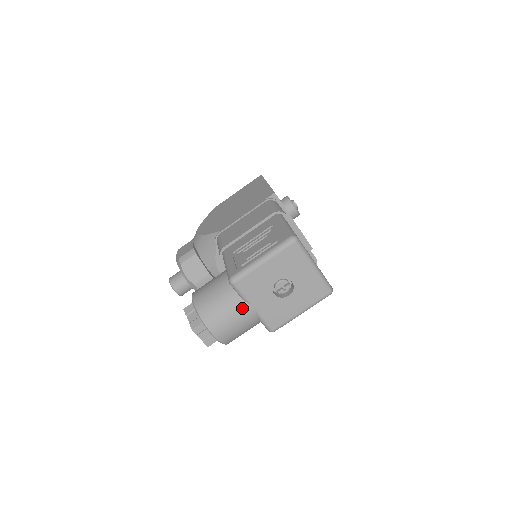
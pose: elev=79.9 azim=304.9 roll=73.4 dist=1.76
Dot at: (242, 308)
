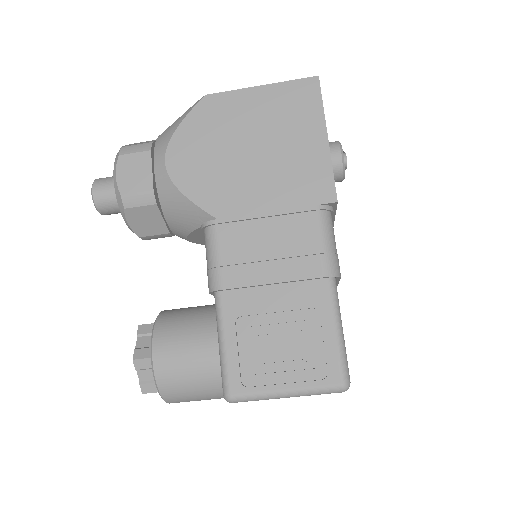
Dot at: occluded
